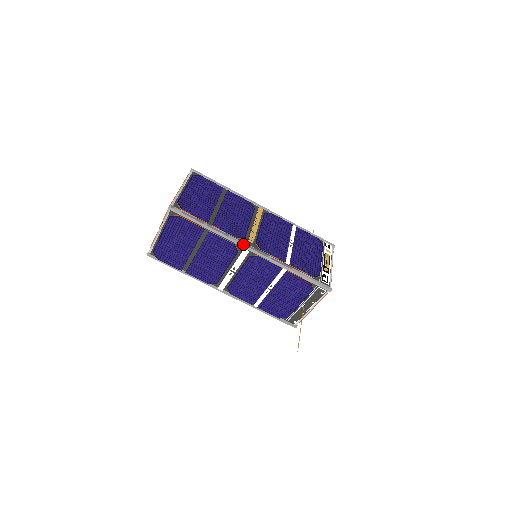
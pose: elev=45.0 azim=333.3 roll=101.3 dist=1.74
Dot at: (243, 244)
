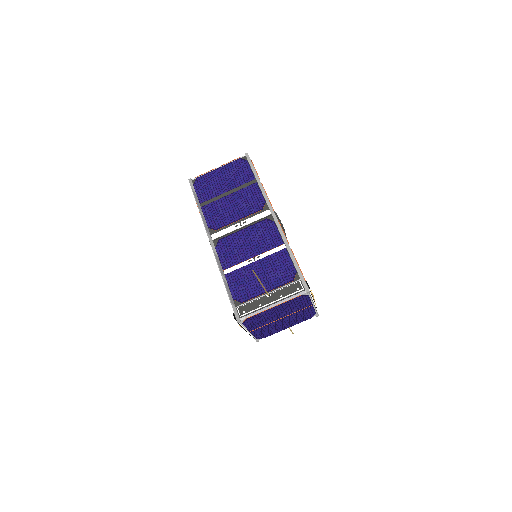
Dot at: occluded
